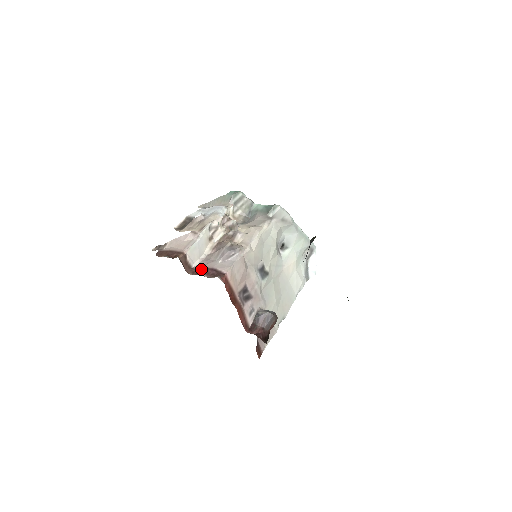
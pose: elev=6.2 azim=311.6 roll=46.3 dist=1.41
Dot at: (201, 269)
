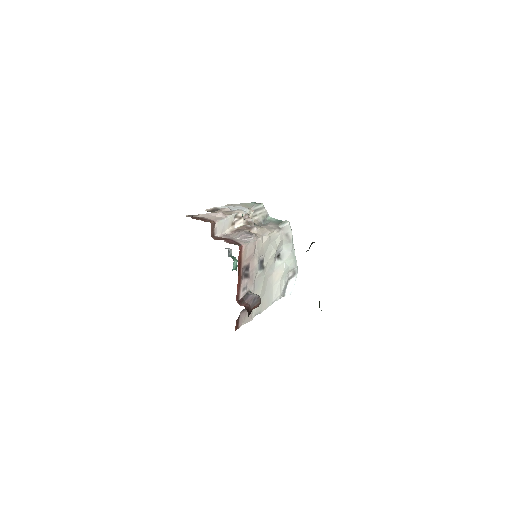
Dot at: (223, 238)
